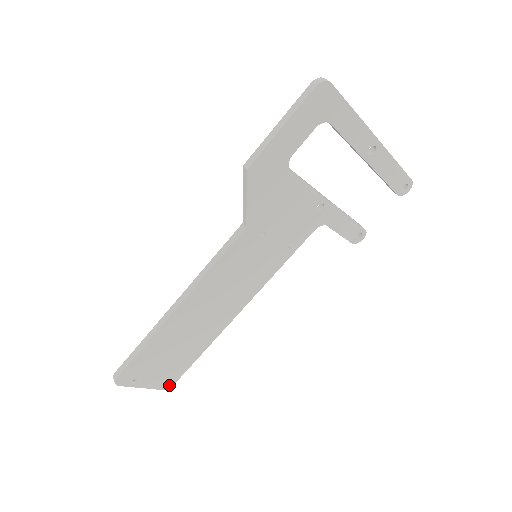
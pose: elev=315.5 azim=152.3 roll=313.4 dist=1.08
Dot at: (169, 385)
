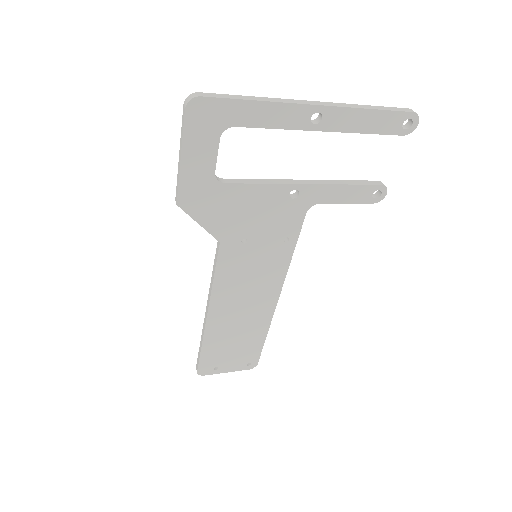
Dot at: (253, 365)
